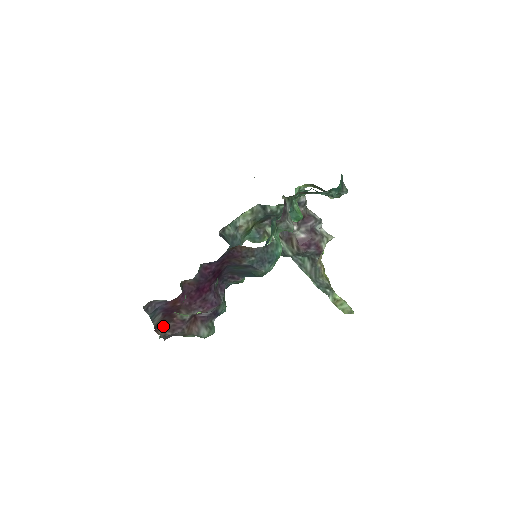
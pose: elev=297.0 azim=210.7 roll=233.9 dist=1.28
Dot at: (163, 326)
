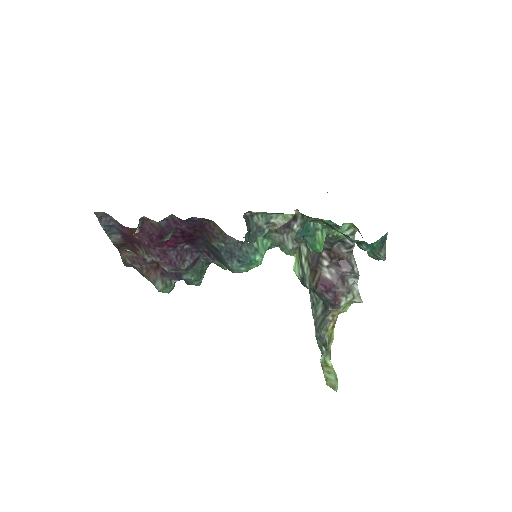
Dot at: (127, 251)
